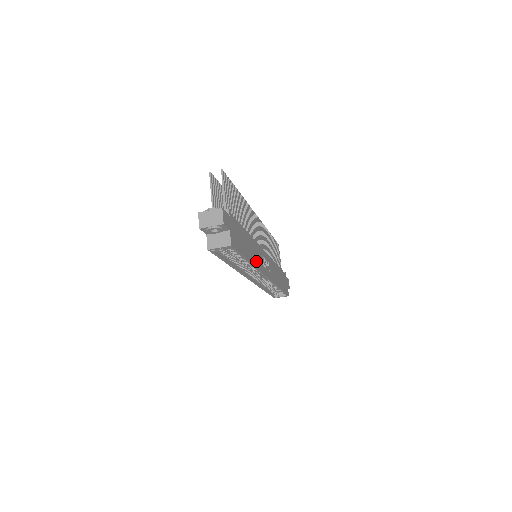
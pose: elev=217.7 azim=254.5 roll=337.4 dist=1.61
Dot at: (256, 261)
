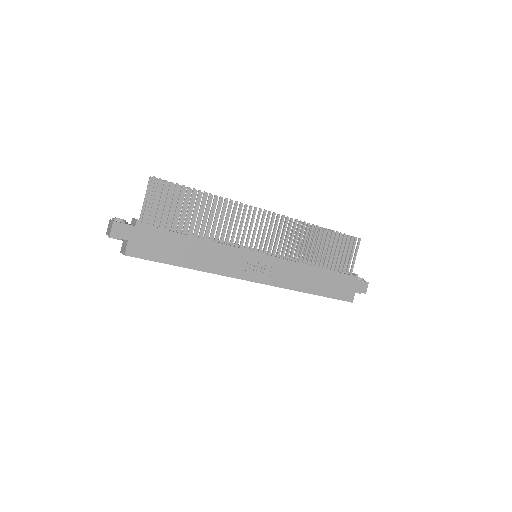
Dot at: (215, 266)
